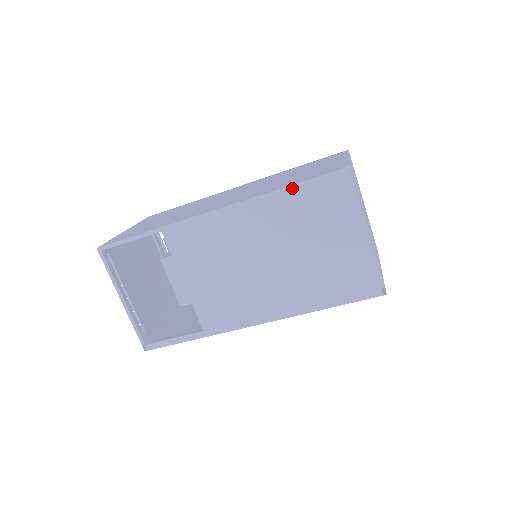
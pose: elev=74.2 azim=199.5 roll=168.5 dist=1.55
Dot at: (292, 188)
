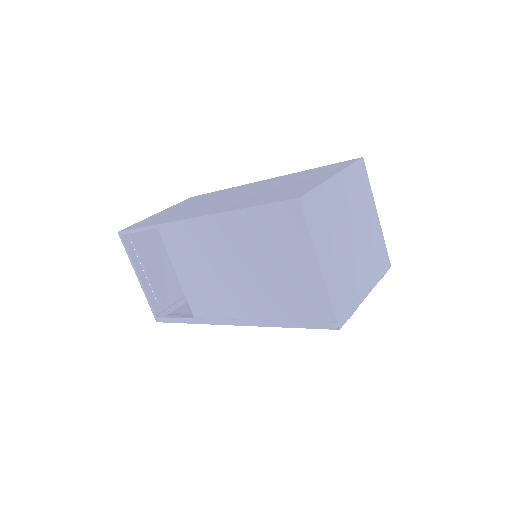
Dot at: (251, 210)
